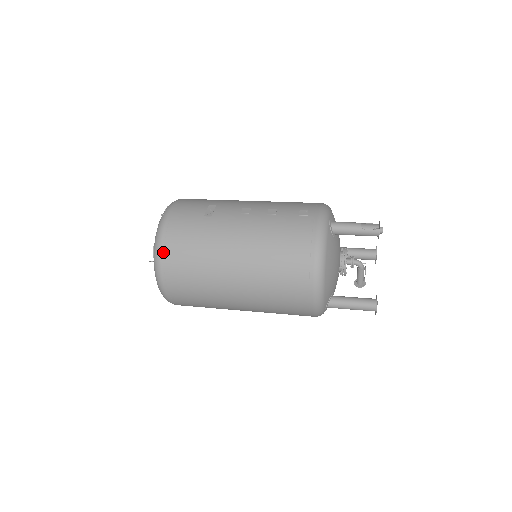
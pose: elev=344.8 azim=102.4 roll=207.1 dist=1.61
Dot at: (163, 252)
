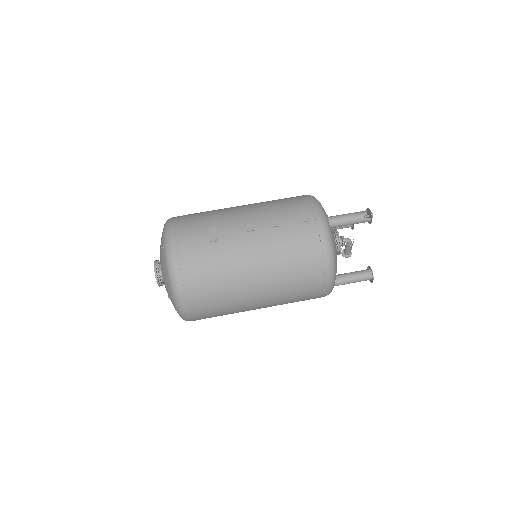
Dot at: (183, 288)
